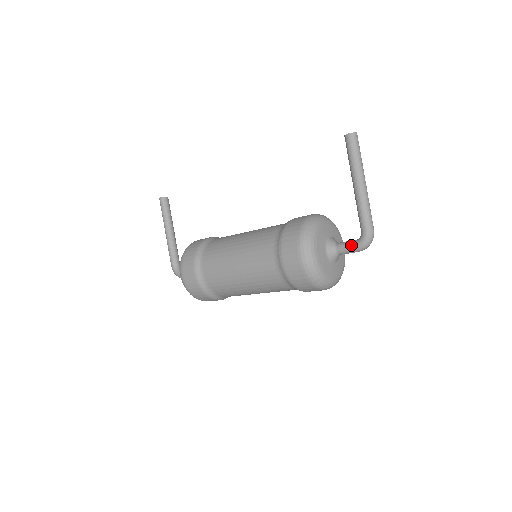
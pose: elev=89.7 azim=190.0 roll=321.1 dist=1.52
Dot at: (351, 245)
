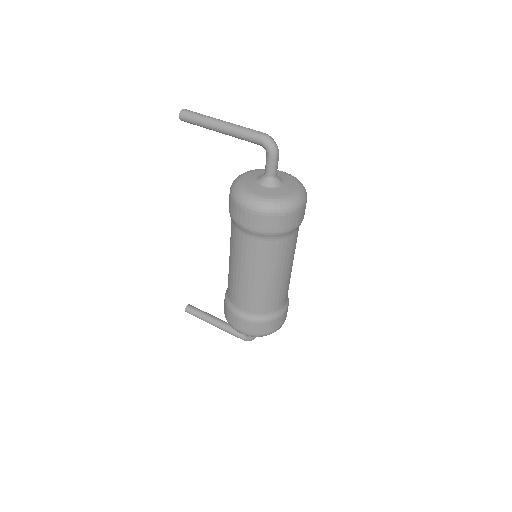
Dot at: (268, 161)
